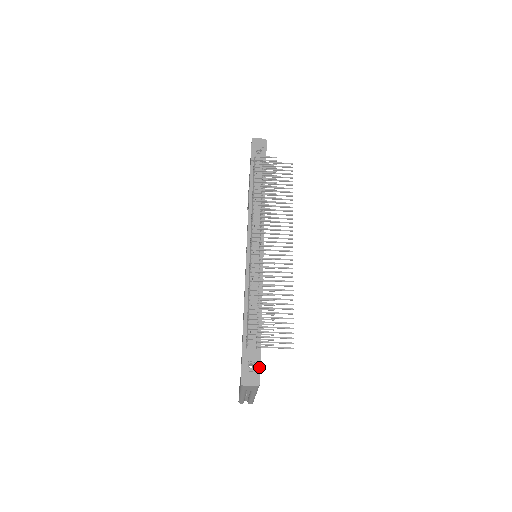
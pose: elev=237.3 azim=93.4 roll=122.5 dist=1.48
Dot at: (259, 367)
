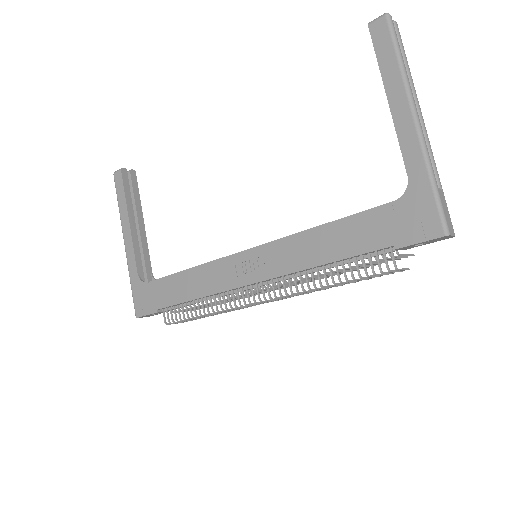
Dot at: occluded
